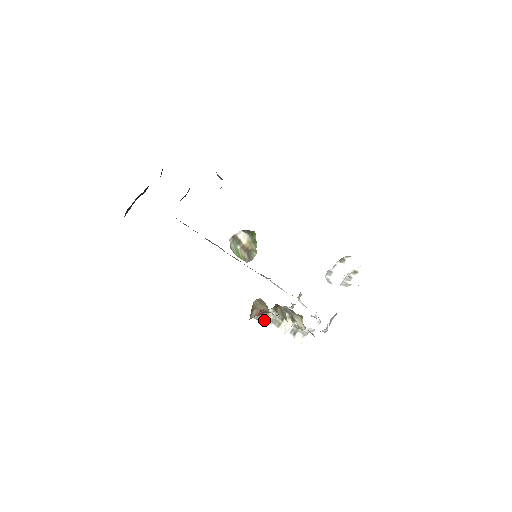
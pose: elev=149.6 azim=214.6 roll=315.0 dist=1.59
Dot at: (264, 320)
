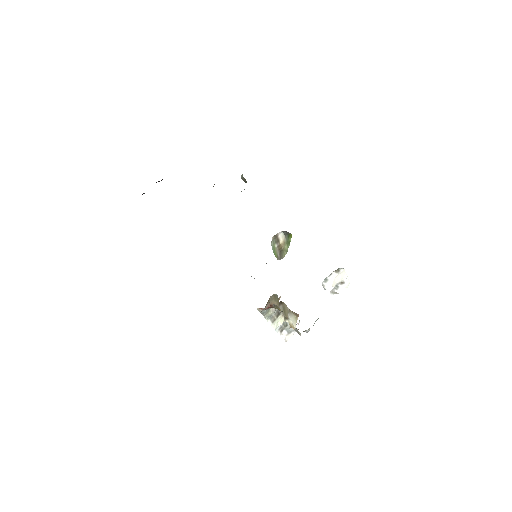
Dot at: (265, 314)
